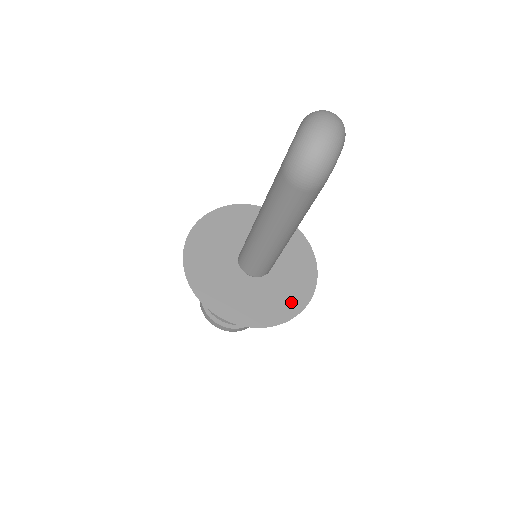
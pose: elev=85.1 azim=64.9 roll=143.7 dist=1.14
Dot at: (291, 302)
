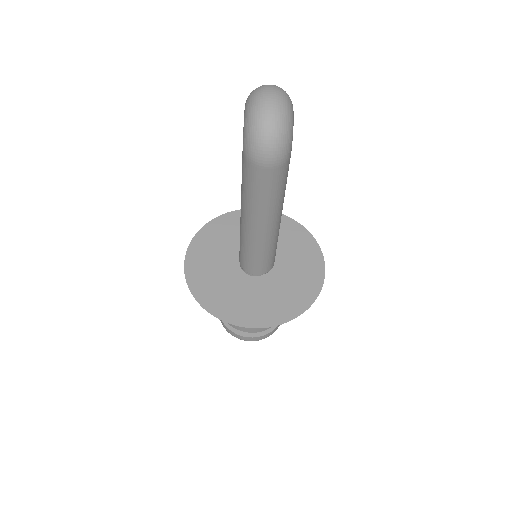
Dot at: (307, 286)
